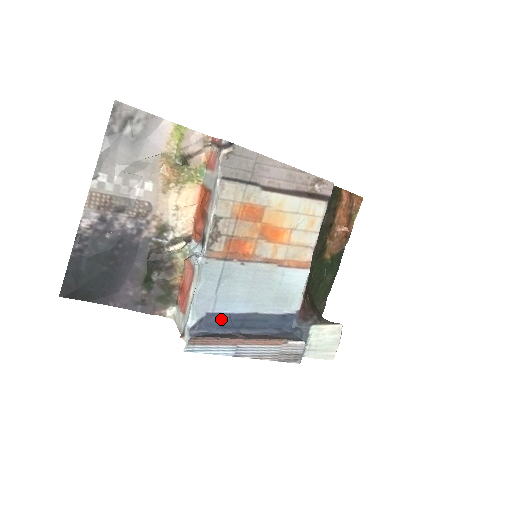
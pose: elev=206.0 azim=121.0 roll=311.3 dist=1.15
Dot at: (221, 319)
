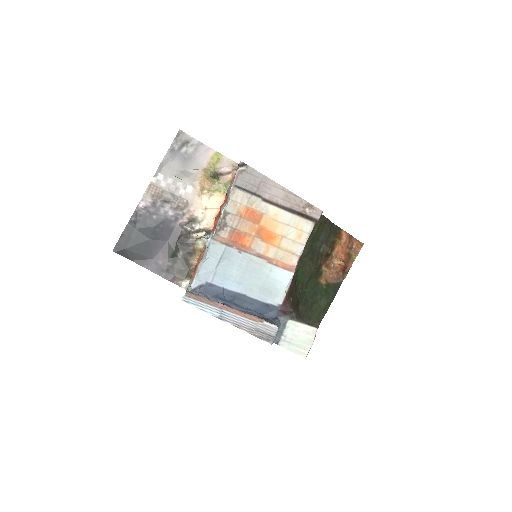
Dot at: (216, 290)
